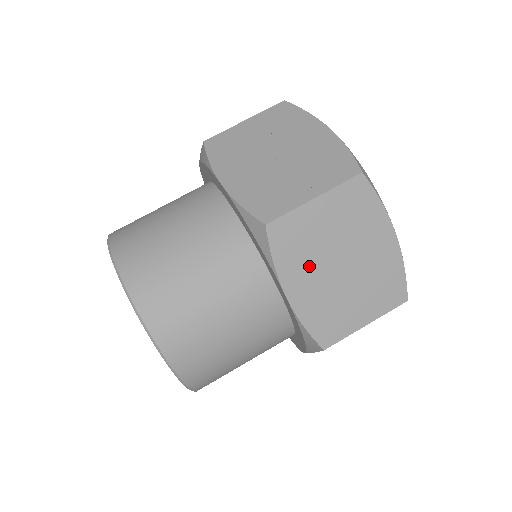
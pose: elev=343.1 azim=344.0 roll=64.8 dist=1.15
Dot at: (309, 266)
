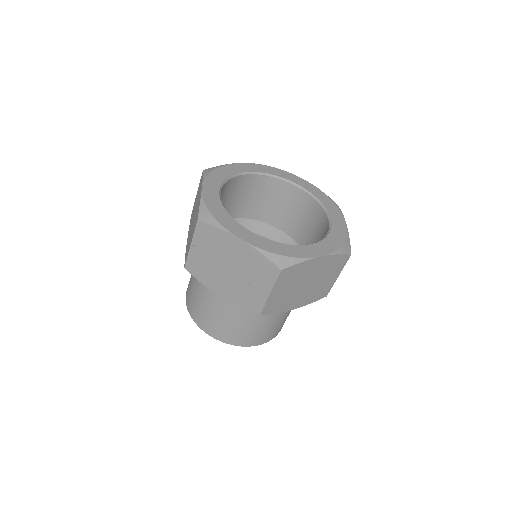
Dot at: (292, 299)
